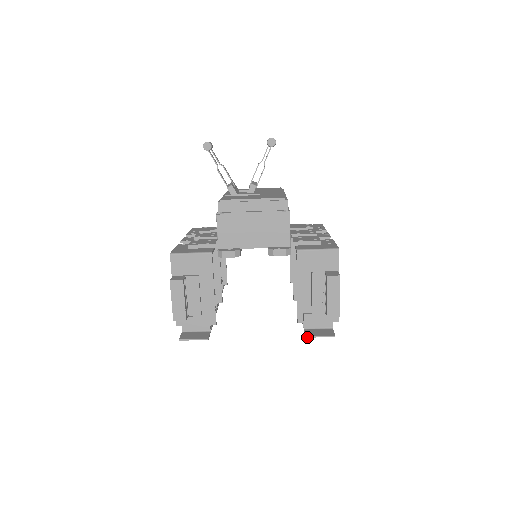
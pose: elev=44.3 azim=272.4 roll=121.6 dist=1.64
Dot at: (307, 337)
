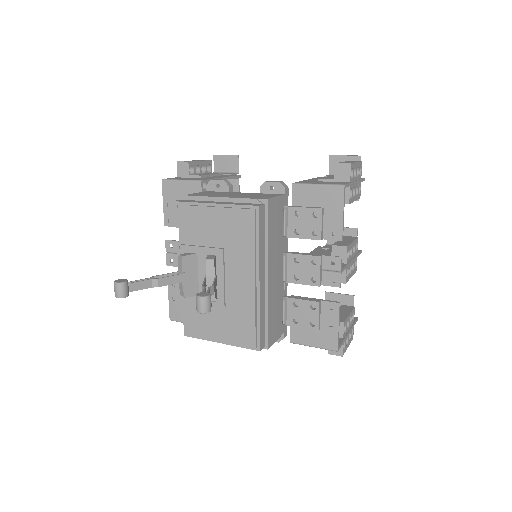
Dot at: occluded
